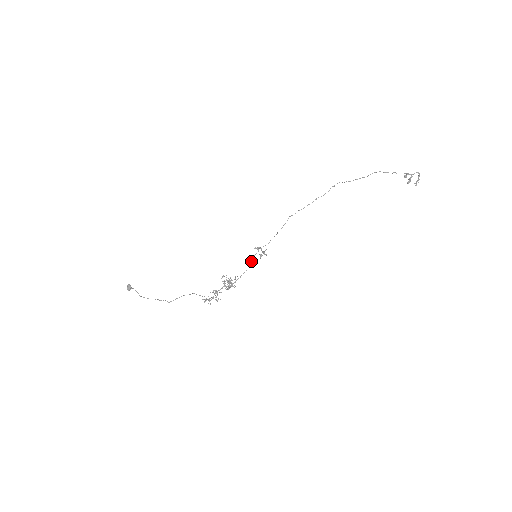
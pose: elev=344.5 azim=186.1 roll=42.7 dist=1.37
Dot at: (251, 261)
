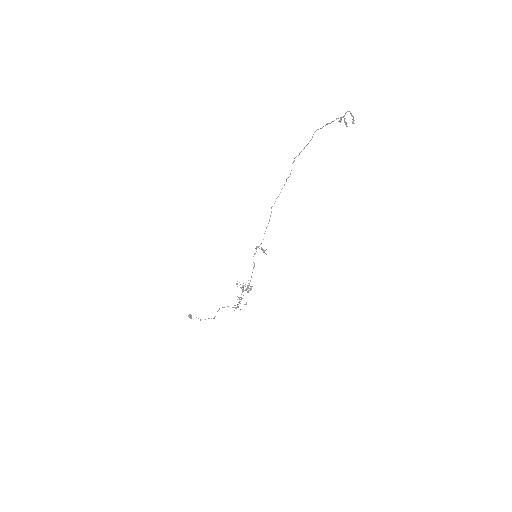
Dot at: (253, 262)
